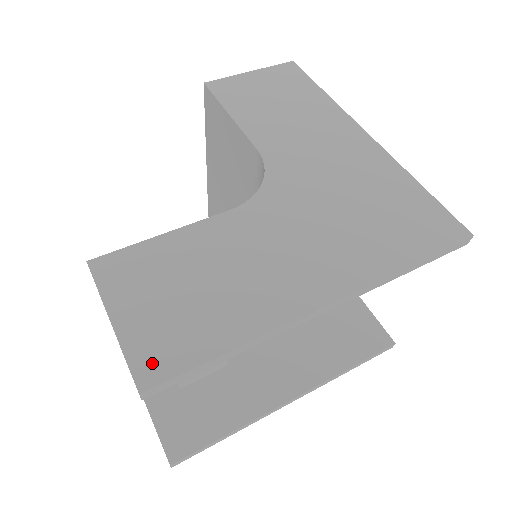
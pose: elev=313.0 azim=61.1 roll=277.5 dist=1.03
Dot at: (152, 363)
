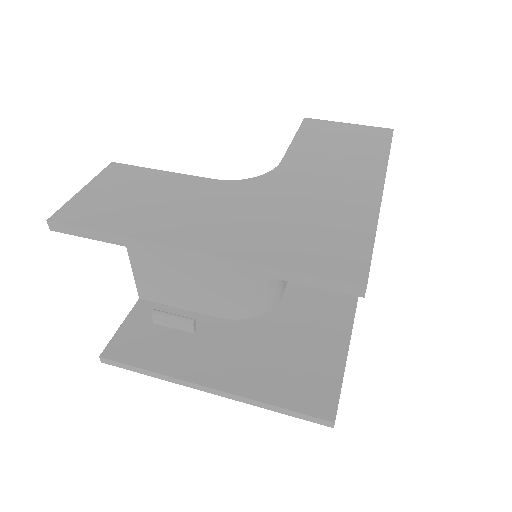
Dot at: (70, 214)
